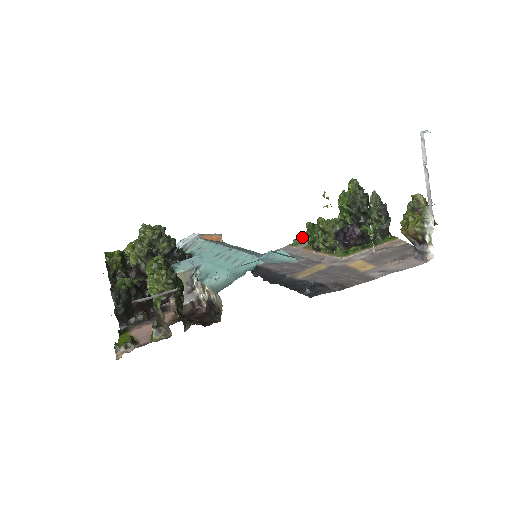
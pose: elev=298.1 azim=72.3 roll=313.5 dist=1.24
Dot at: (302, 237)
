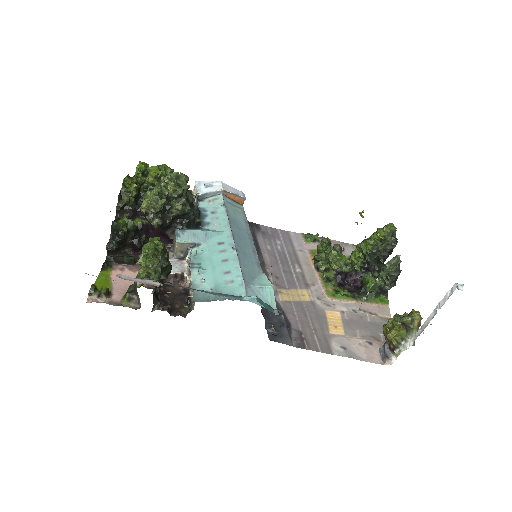
Dot at: (317, 237)
